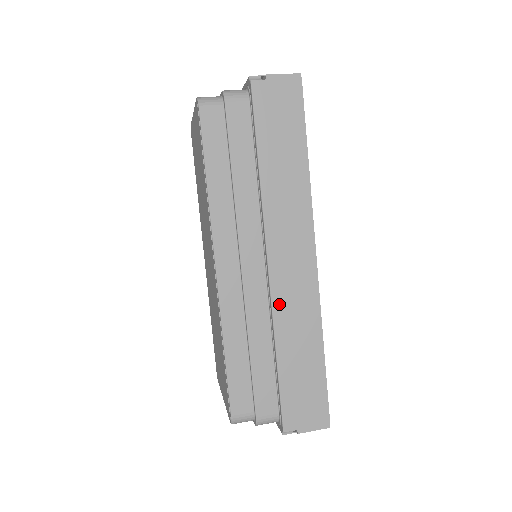
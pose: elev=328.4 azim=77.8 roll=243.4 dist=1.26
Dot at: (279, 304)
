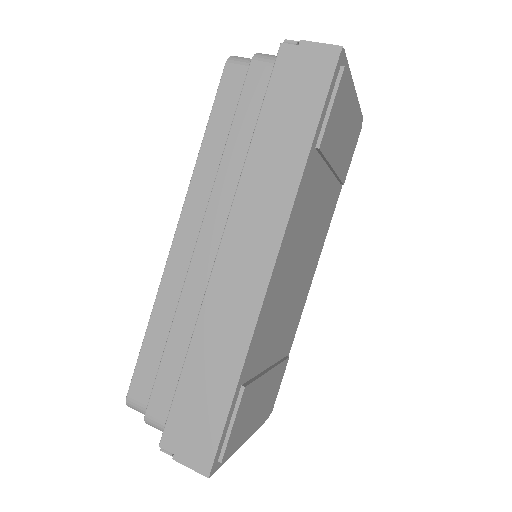
Dot at: (212, 301)
